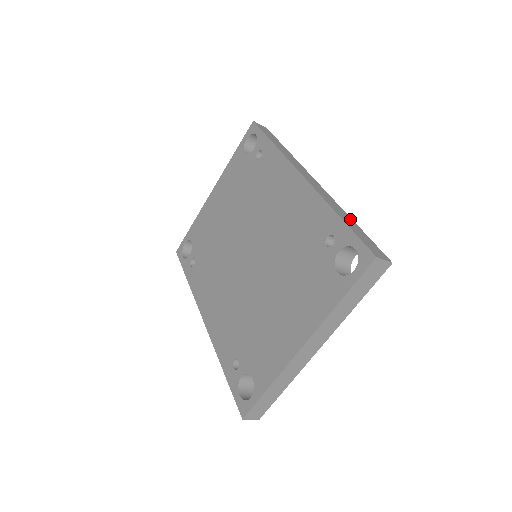
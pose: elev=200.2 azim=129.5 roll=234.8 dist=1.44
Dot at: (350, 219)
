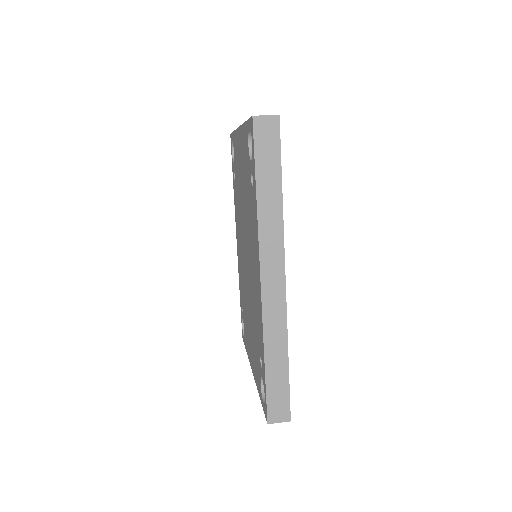
Dot at: (284, 359)
